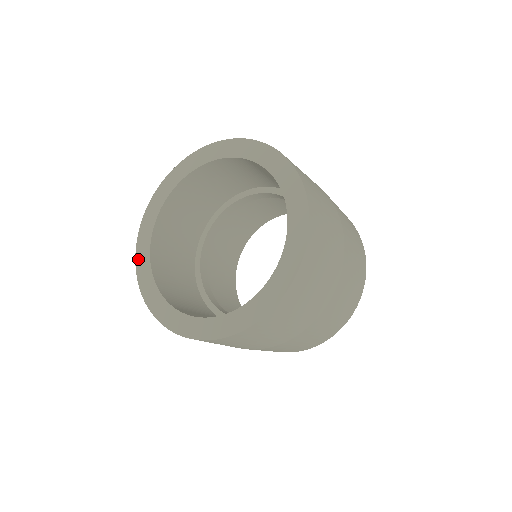
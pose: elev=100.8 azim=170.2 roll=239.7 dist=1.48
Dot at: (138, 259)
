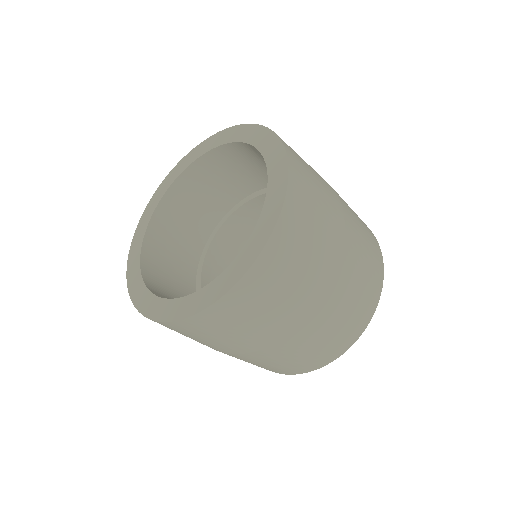
Dot at: (146, 210)
